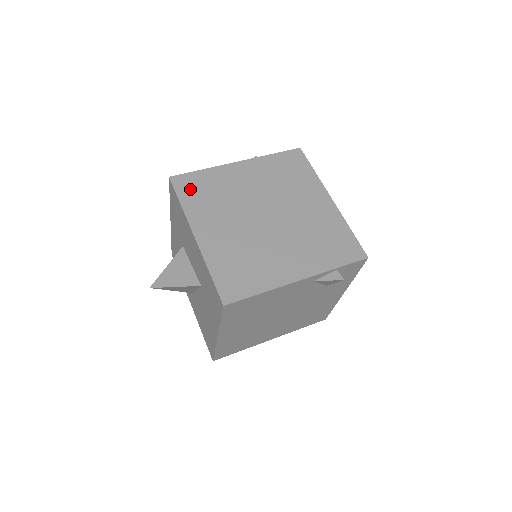
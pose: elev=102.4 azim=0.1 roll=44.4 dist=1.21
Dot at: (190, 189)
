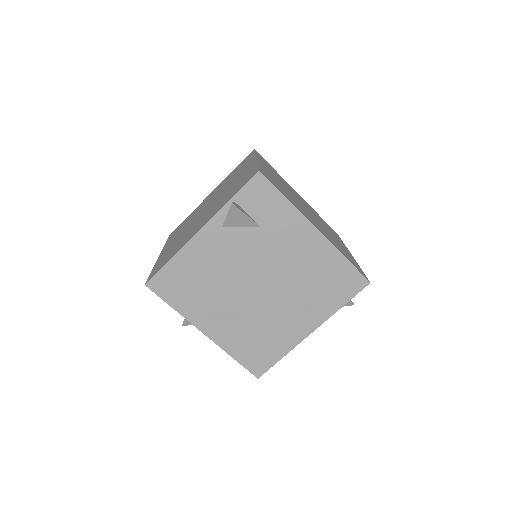
Dot at: (174, 233)
